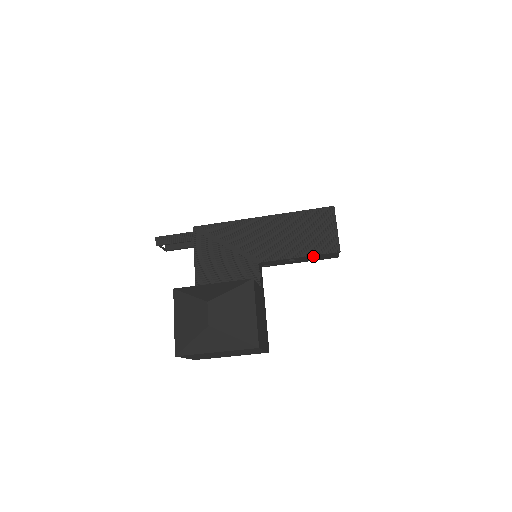
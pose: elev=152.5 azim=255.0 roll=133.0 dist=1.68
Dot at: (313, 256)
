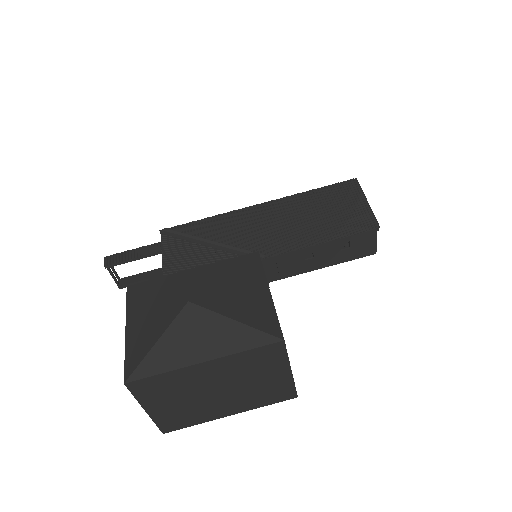
Dot at: (340, 248)
